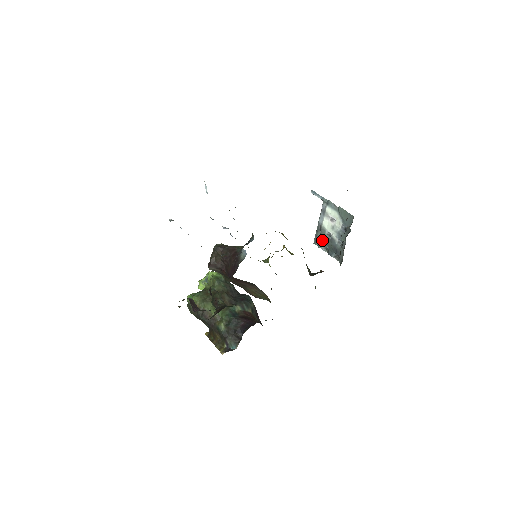
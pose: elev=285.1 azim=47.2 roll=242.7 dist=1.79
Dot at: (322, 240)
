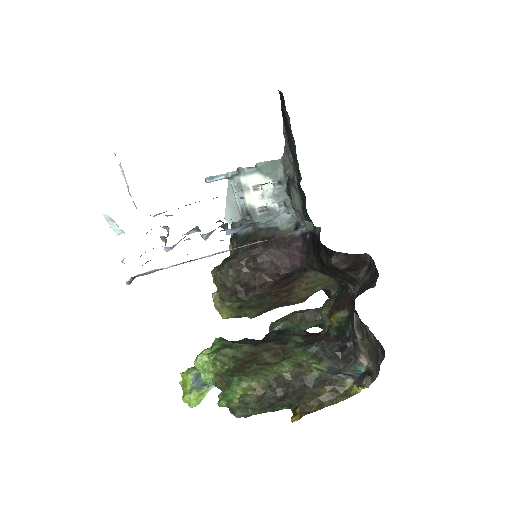
Dot at: occluded
